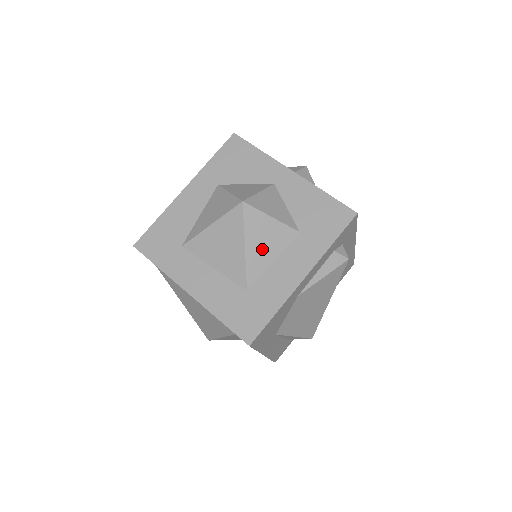
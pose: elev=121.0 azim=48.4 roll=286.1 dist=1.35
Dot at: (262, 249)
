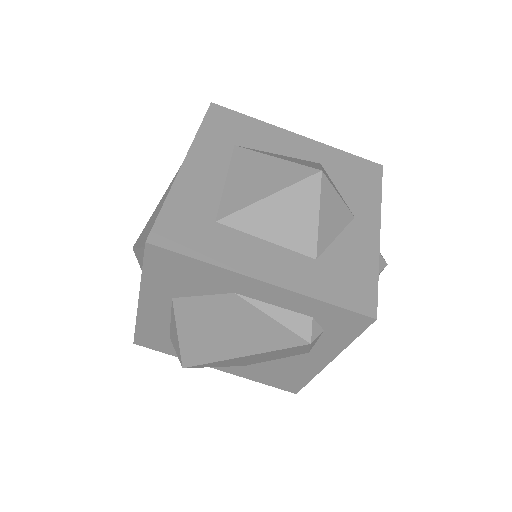
Dot at: (275, 219)
